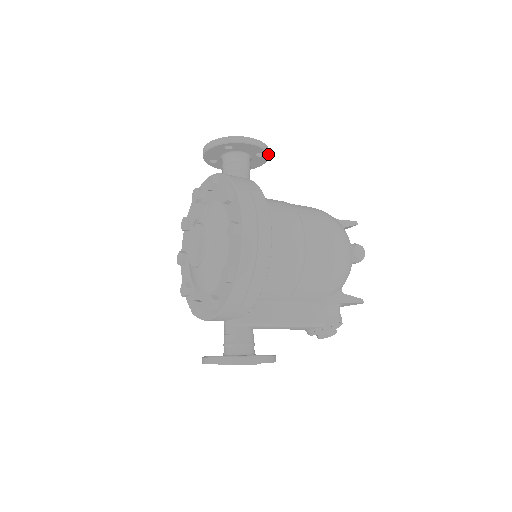
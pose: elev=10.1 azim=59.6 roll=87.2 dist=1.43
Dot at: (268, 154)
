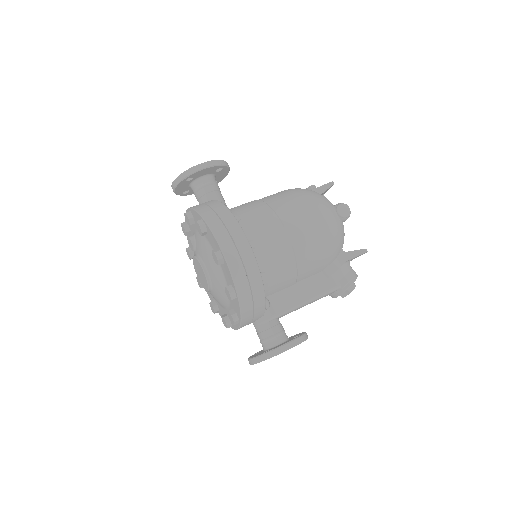
Dot at: (226, 166)
